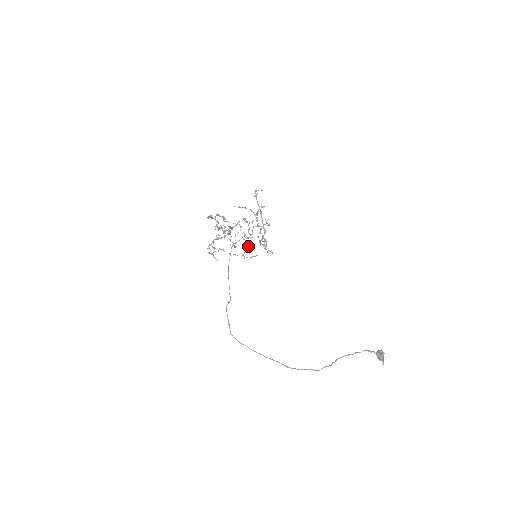
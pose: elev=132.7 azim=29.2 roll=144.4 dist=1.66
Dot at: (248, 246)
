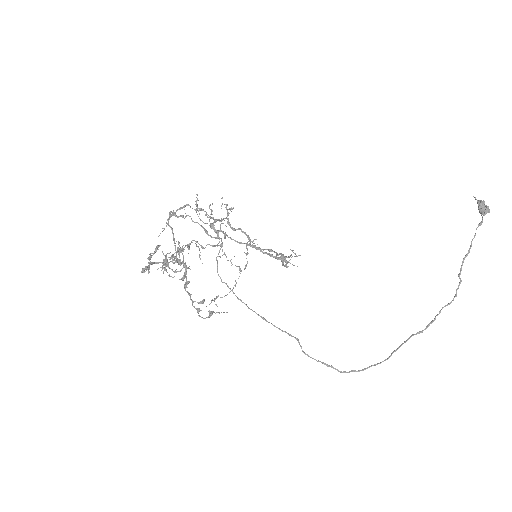
Dot at: occluded
